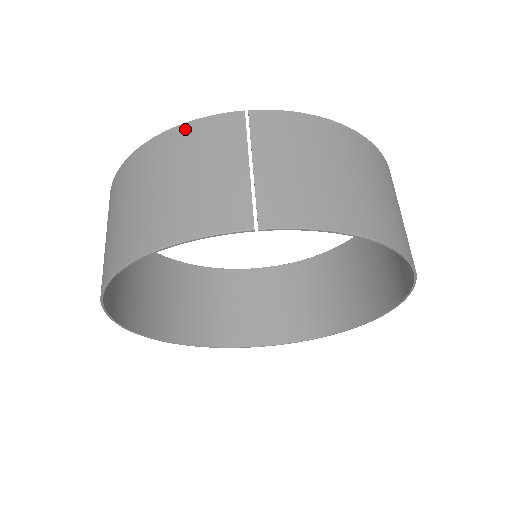
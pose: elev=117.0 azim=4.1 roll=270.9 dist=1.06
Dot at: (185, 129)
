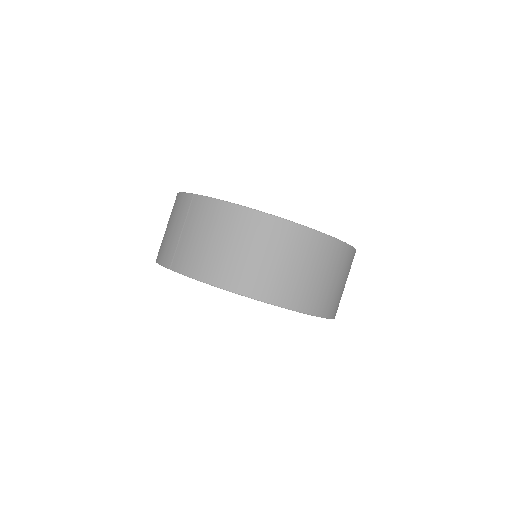
Dot at: (178, 197)
